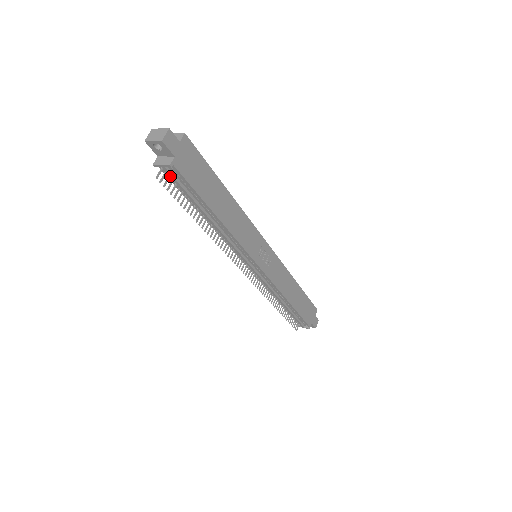
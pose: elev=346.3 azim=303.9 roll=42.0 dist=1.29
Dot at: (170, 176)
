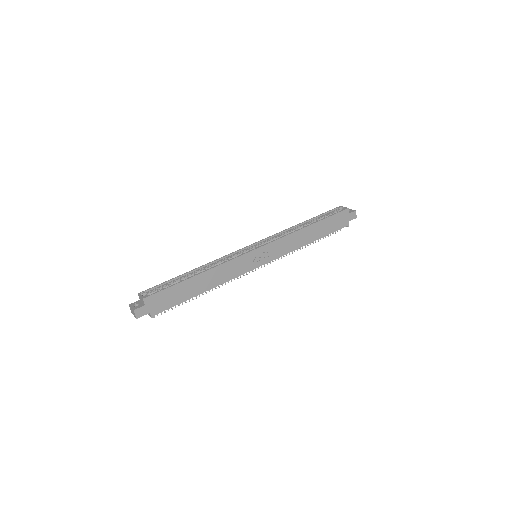
Dot at: occluded
